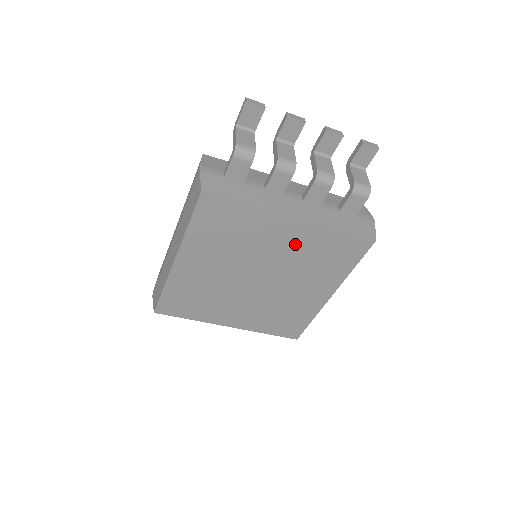
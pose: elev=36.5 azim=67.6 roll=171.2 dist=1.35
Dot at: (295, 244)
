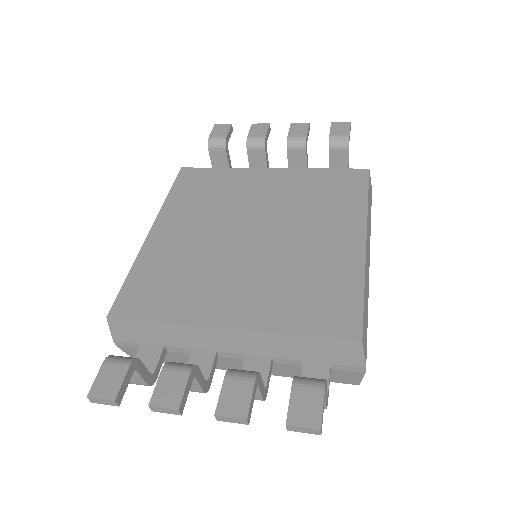
Dot at: occluded
